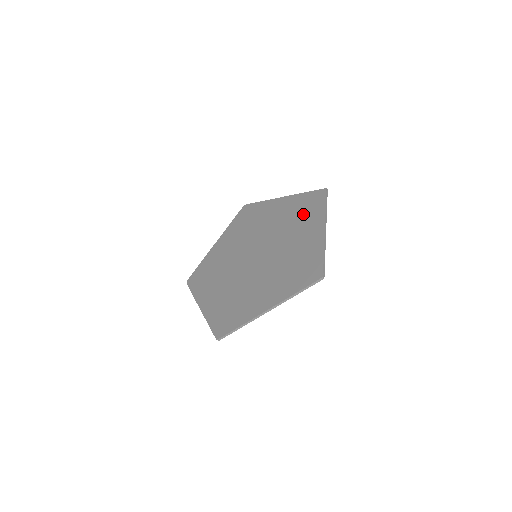
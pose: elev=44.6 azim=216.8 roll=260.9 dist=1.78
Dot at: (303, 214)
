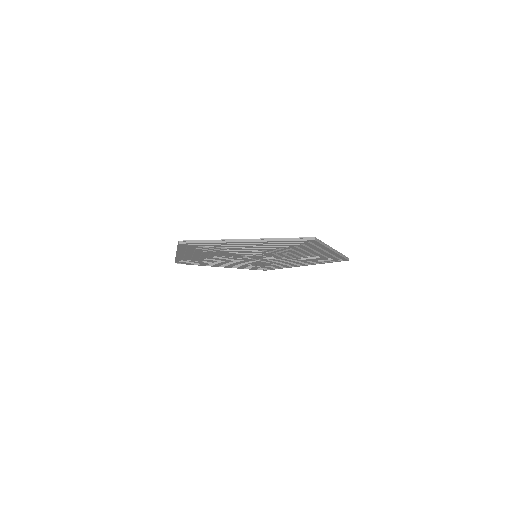
Dot at: (318, 256)
